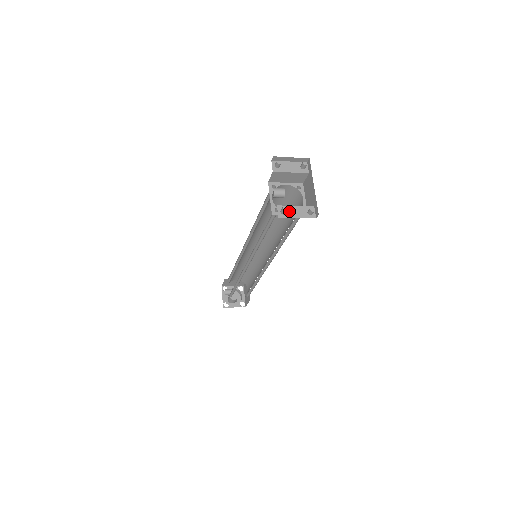
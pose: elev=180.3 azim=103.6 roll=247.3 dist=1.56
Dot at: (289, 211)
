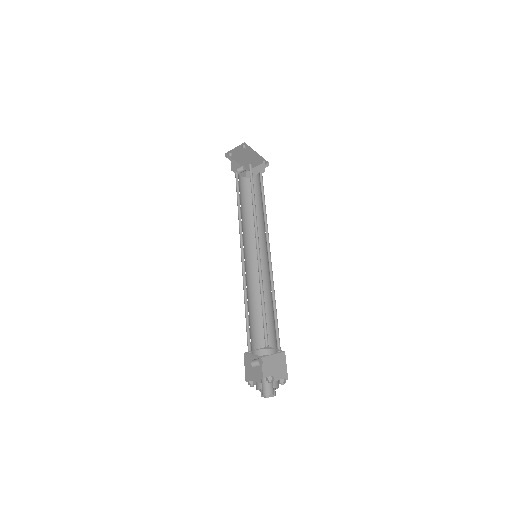
Dot at: occluded
